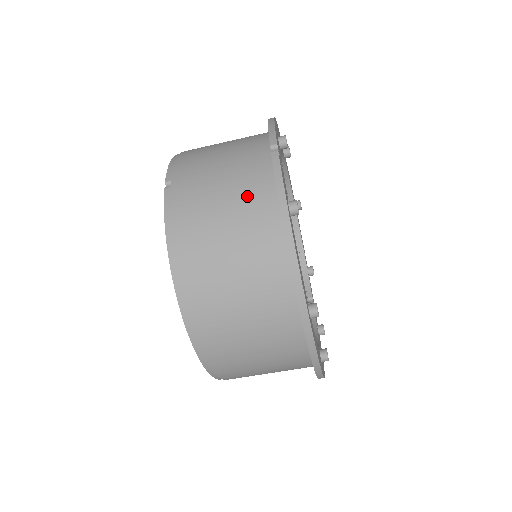
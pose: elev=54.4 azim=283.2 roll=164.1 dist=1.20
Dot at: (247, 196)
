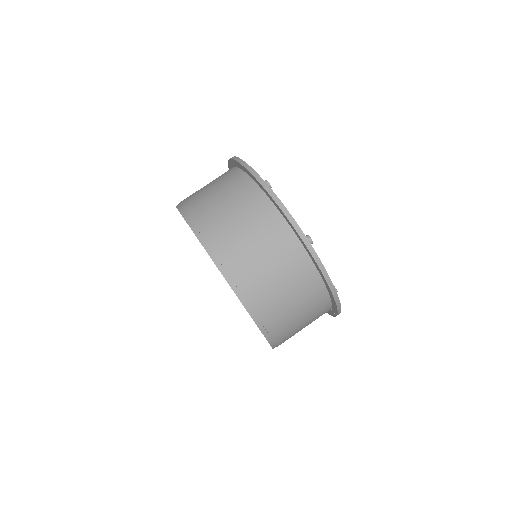
Dot at: occluded
